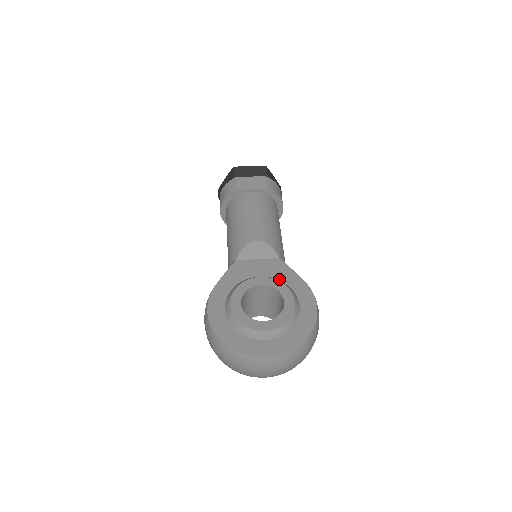
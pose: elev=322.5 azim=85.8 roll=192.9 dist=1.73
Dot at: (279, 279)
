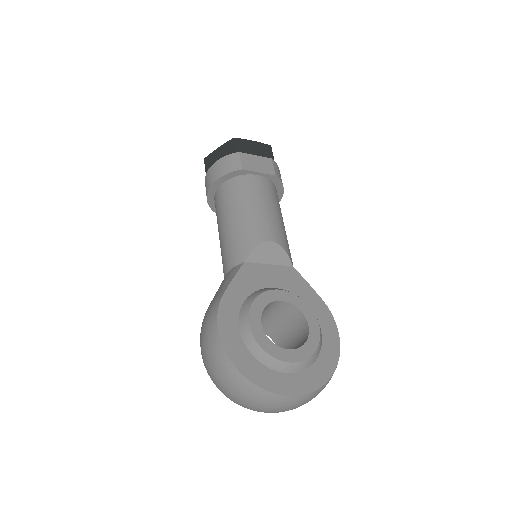
Dot at: (296, 294)
